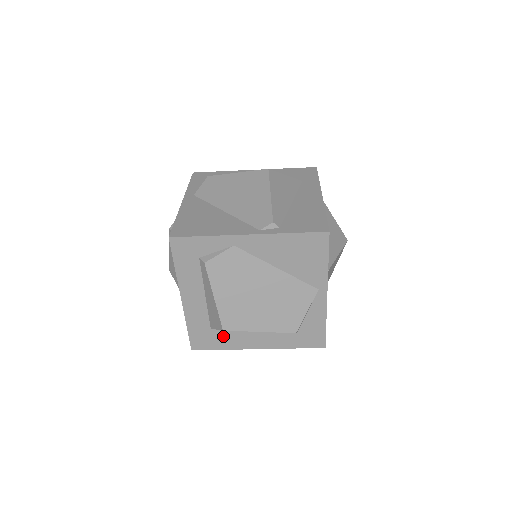
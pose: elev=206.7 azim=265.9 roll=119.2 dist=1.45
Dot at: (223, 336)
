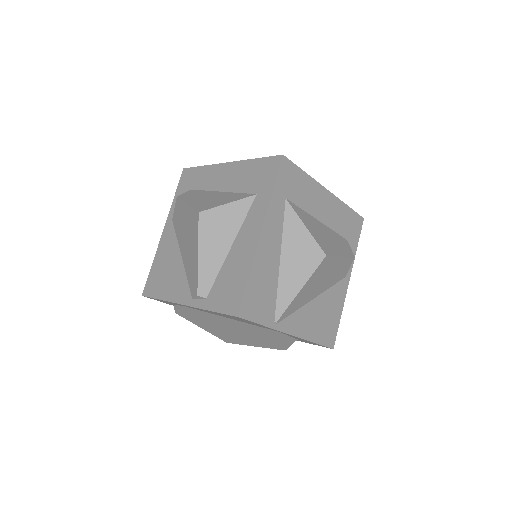
Dot at: occluded
